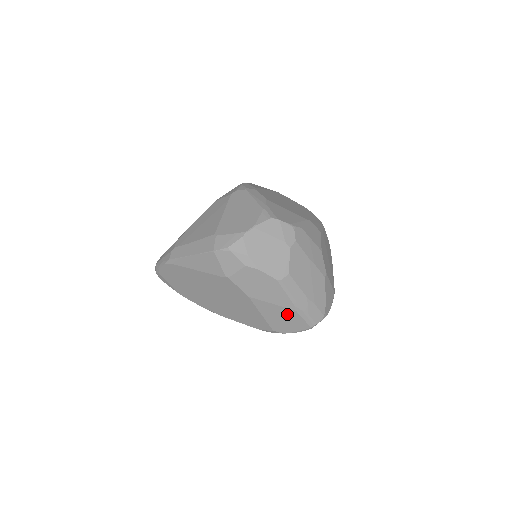
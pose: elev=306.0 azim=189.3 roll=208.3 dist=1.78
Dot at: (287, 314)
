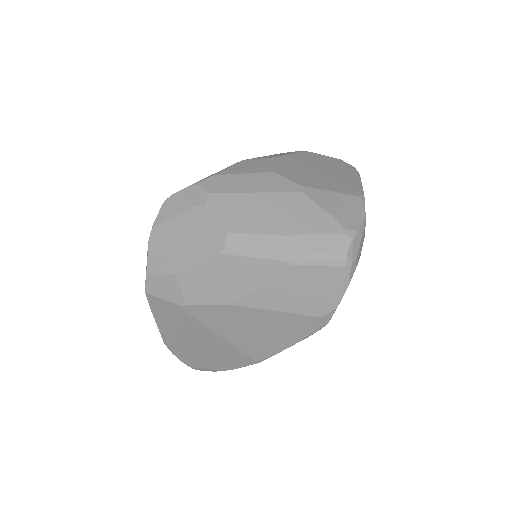
Dot at: (294, 280)
